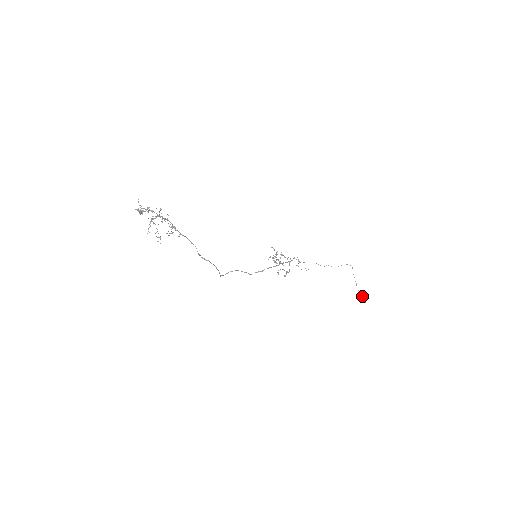
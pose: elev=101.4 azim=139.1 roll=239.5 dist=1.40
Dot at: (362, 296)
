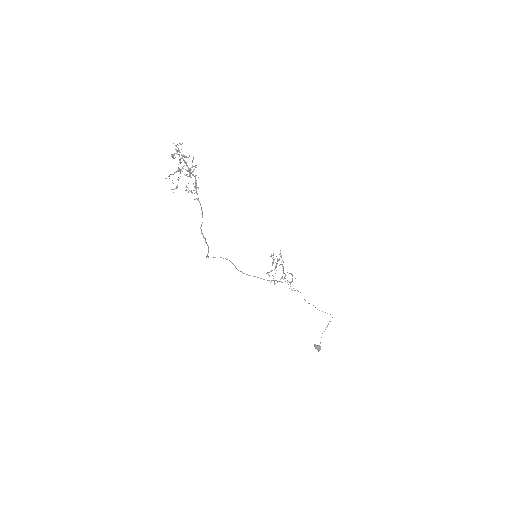
Dot at: (320, 343)
